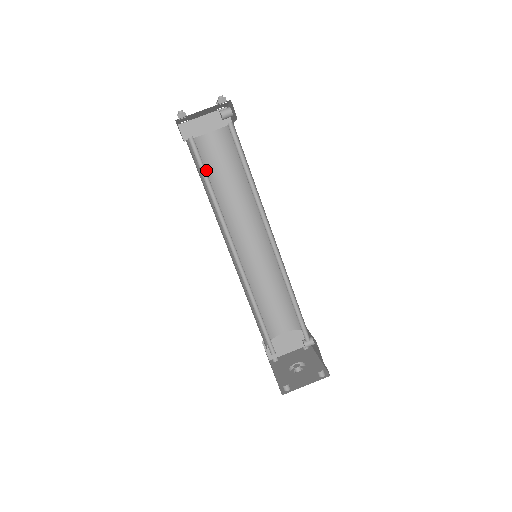
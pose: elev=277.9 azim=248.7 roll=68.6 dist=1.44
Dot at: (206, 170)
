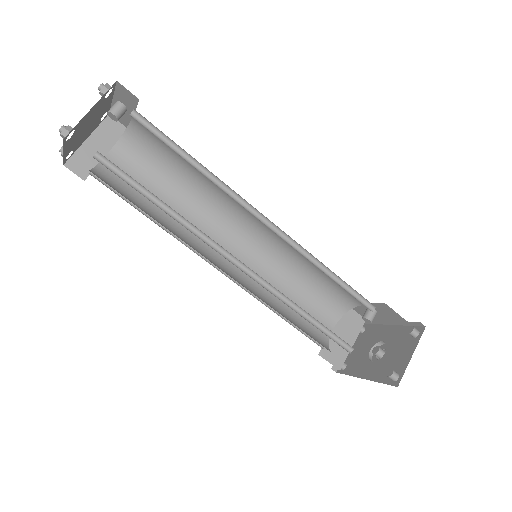
Dot at: (133, 197)
